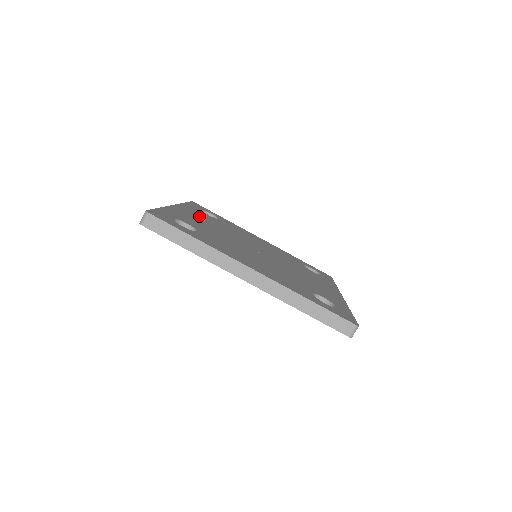
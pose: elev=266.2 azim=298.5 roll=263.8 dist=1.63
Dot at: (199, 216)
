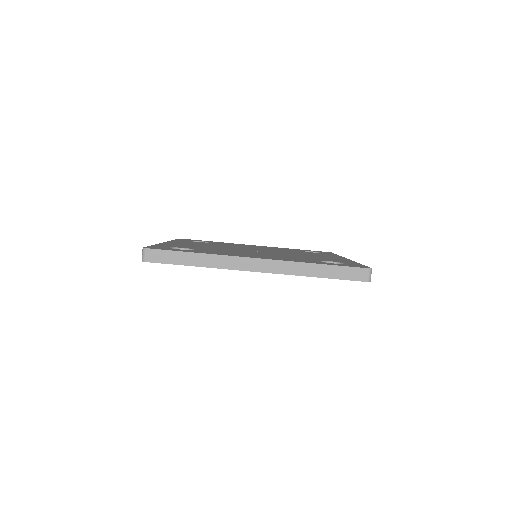
Dot at: (191, 243)
